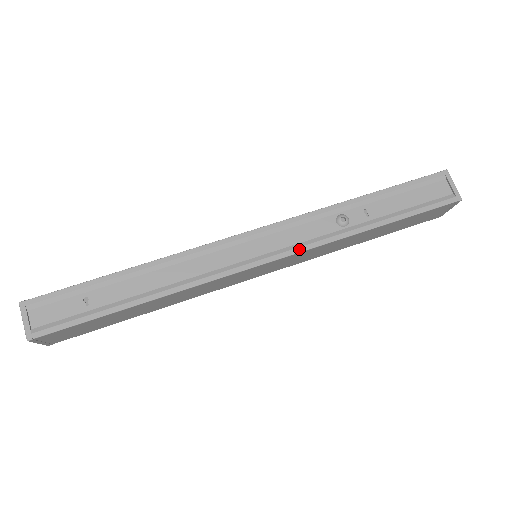
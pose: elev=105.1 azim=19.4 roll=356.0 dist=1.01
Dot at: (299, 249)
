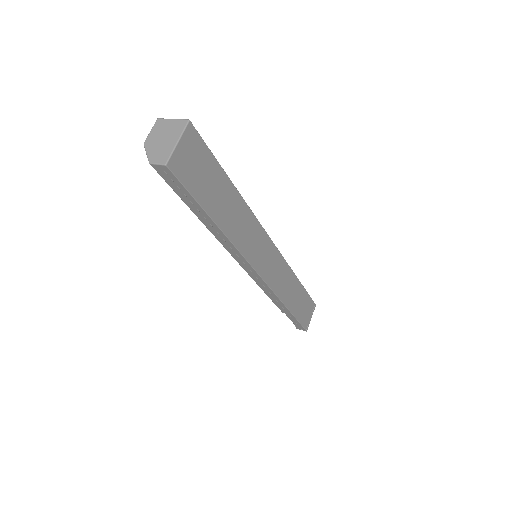
Dot at: (280, 255)
